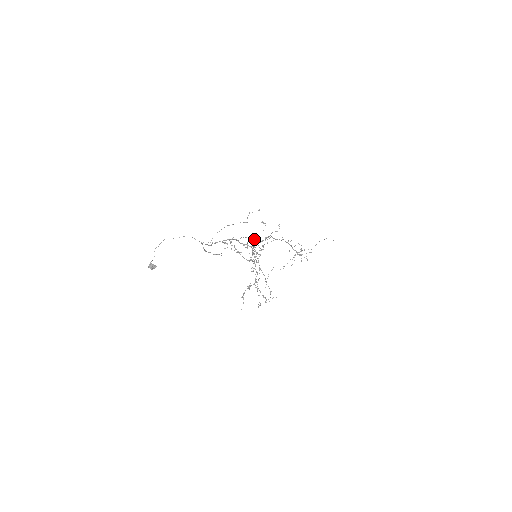
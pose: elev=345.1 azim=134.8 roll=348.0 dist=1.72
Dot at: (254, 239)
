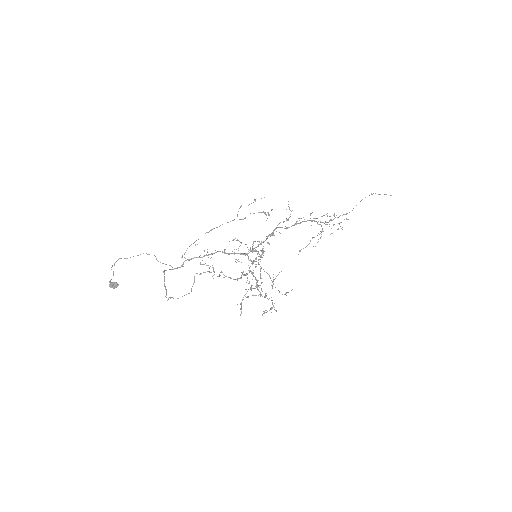
Dot at: occluded
